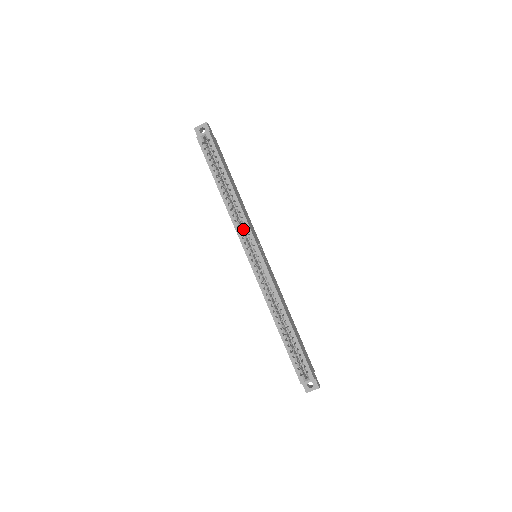
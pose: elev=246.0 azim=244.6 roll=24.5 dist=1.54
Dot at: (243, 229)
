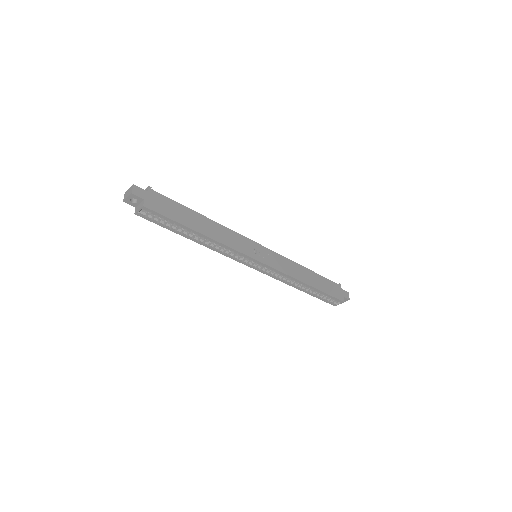
Dot at: occluded
